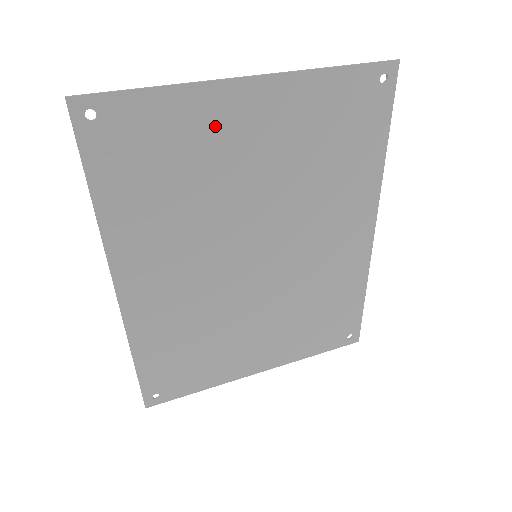
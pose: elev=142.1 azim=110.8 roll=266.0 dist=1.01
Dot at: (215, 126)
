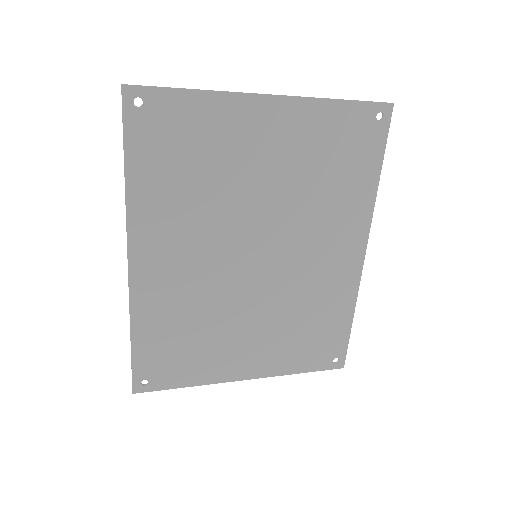
Dot at: (236, 130)
